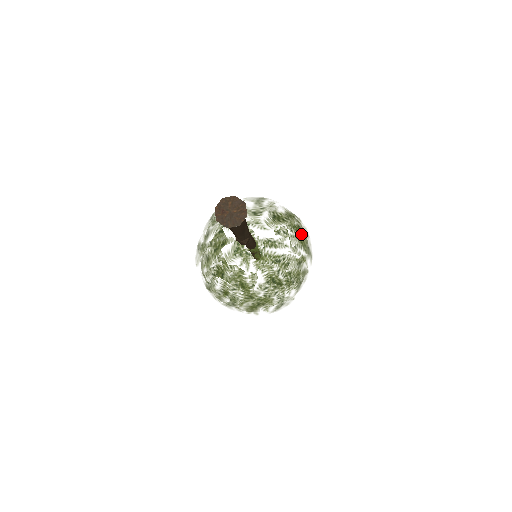
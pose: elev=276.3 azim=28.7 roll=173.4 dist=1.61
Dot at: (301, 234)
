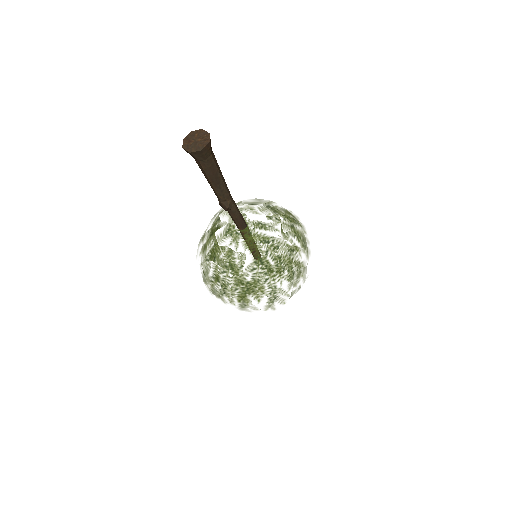
Dot at: (295, 225)
